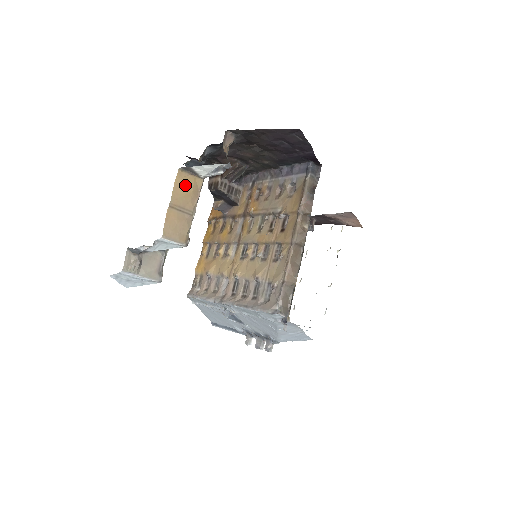
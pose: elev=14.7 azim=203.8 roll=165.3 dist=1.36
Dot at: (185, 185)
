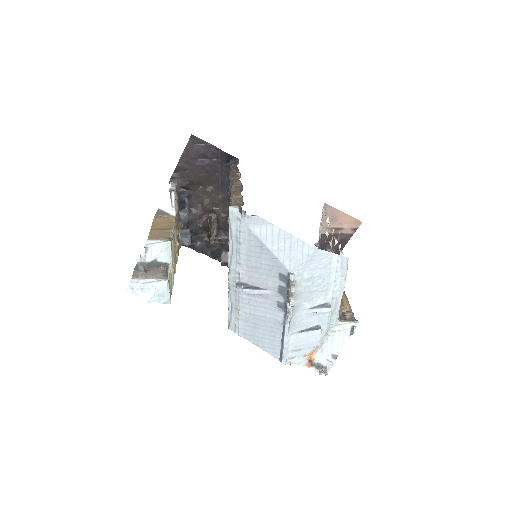
Dot at: (161, 221)
